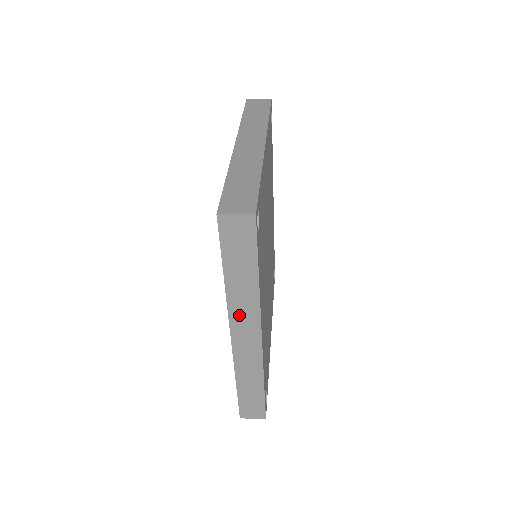
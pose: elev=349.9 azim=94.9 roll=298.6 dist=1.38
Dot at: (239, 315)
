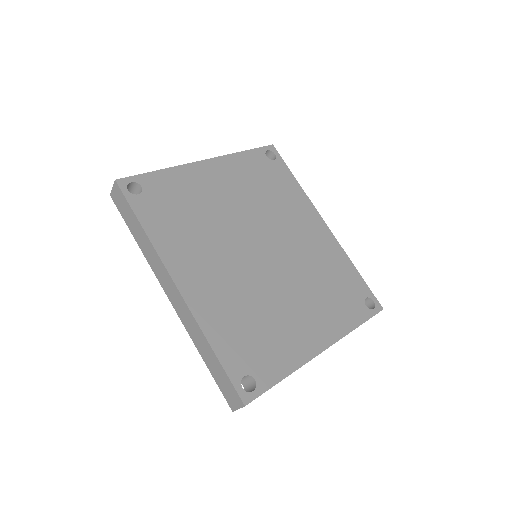
Dot at: (157, 270)
